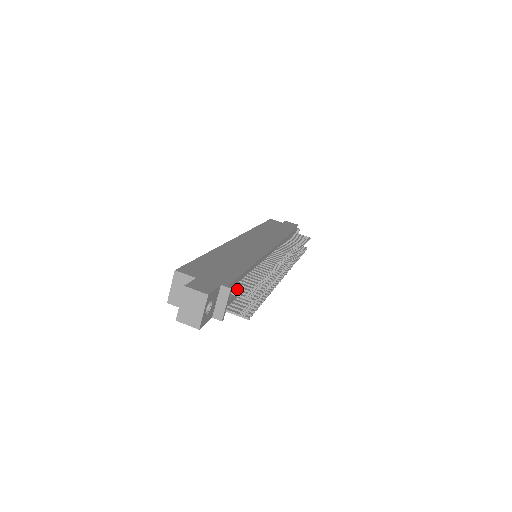
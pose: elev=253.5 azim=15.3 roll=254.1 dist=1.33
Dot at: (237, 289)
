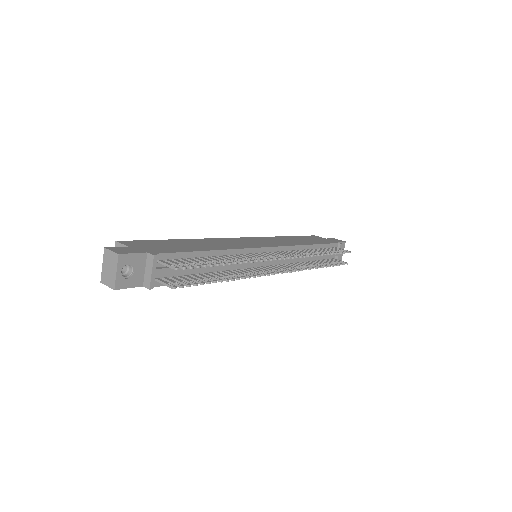
Dot at: (171, 261)
